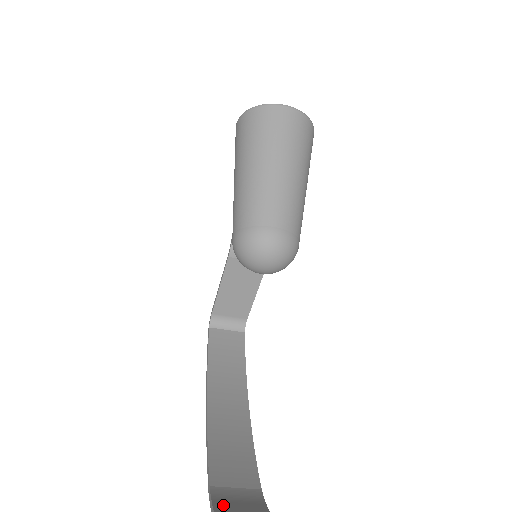
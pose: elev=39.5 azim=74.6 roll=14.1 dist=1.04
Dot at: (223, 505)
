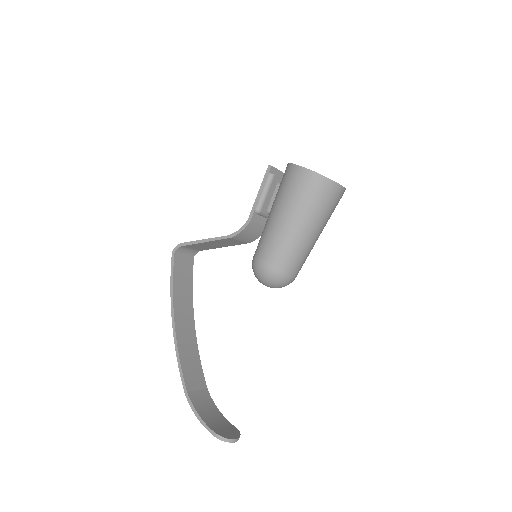
Dot at: (198, 407)
